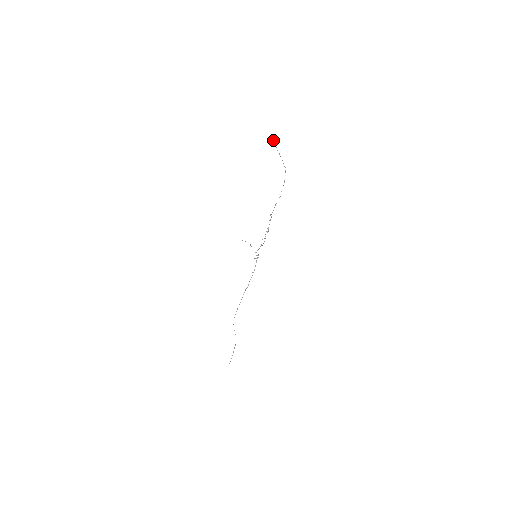
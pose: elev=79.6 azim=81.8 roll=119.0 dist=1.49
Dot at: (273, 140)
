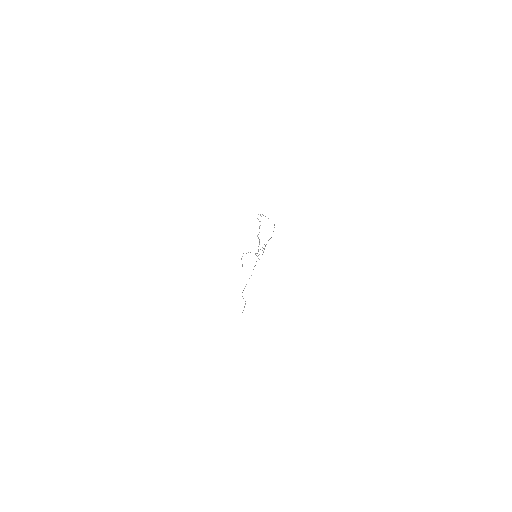
Dot at: occluded
